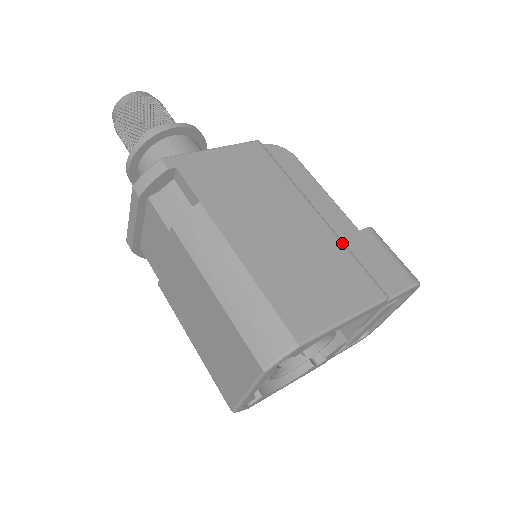
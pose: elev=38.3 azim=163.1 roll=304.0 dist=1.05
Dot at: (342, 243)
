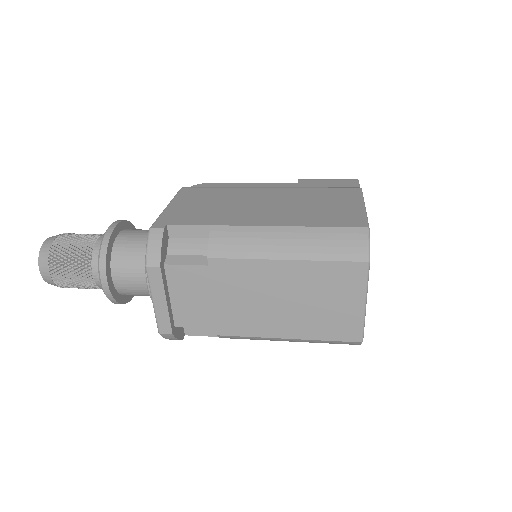
Dot at: (304, 188)
